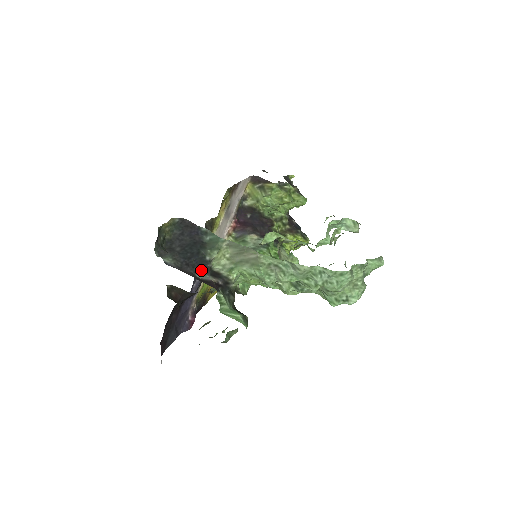
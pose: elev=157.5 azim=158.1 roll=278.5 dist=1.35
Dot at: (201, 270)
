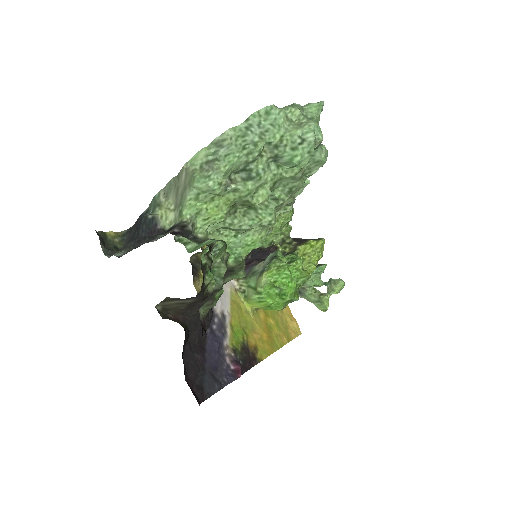
Dot at: (154, 236)
